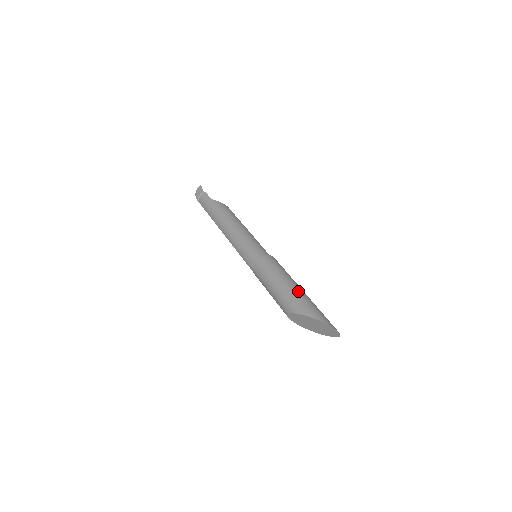
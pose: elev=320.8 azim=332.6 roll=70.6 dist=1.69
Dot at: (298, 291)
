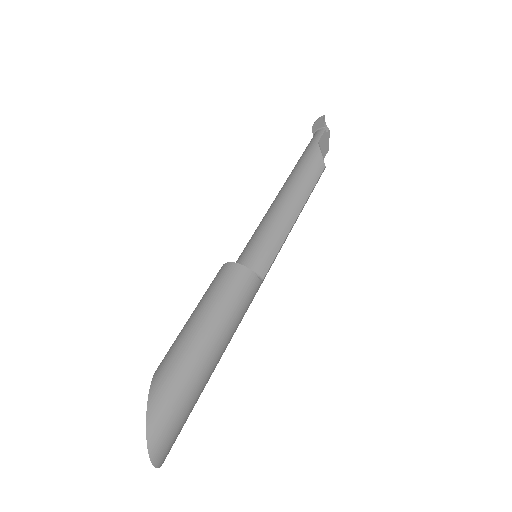
Dot at: (194, 350)
